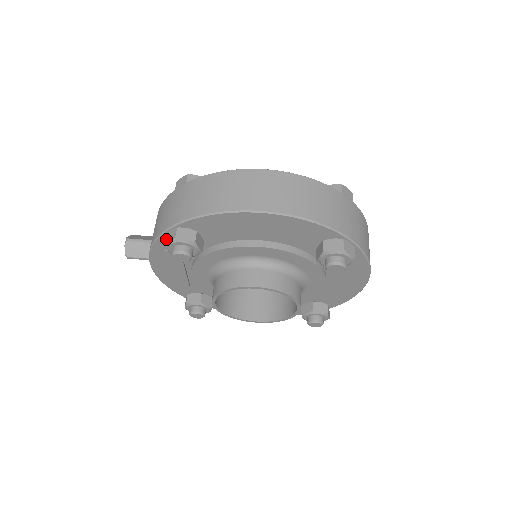
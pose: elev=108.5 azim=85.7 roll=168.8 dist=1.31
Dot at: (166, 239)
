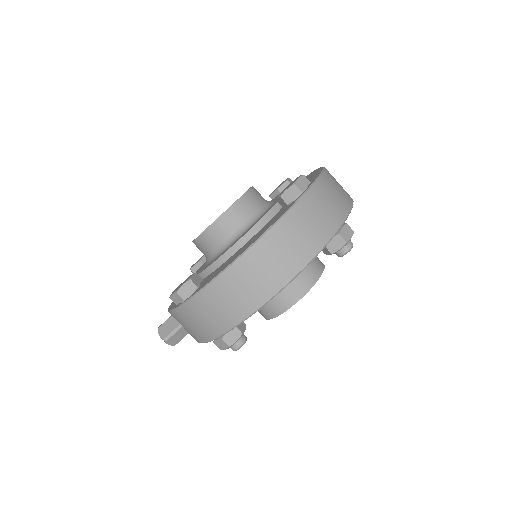
Dot at: (219, 347)
